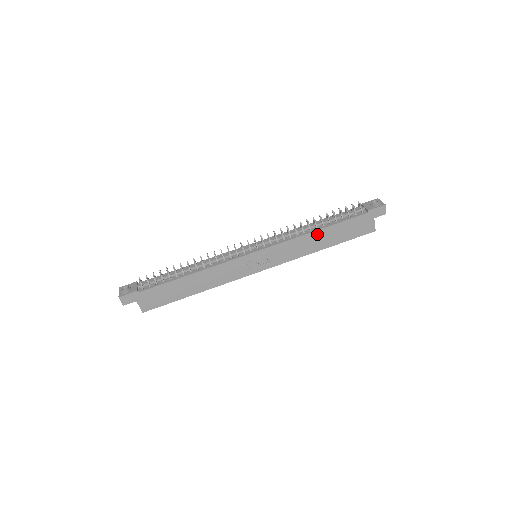
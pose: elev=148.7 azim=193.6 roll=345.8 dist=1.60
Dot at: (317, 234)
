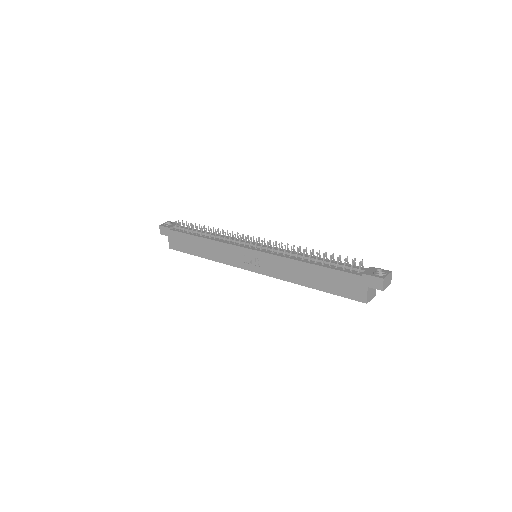
Dot at: (305, 266)
